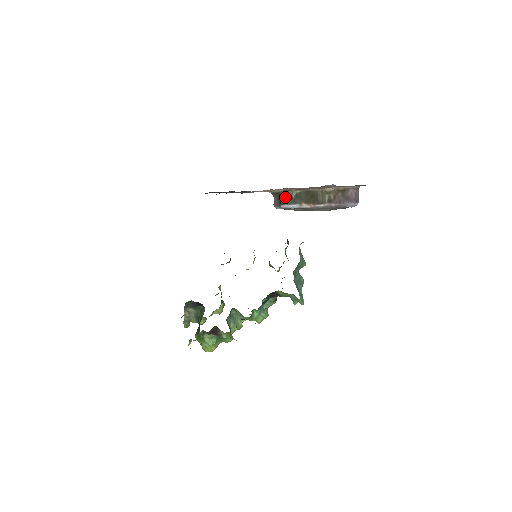
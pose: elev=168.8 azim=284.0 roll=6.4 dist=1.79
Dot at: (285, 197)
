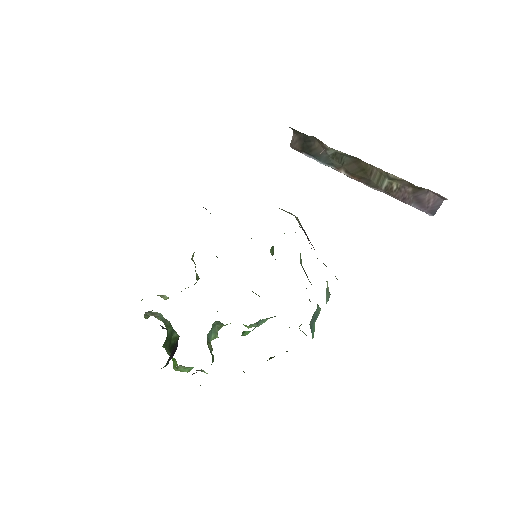
Dot at: (314, 146)
